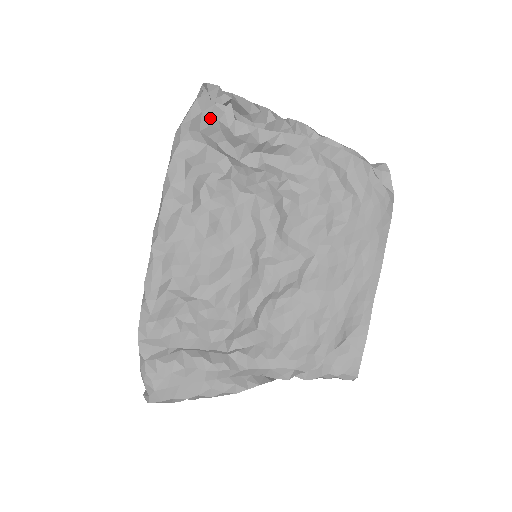
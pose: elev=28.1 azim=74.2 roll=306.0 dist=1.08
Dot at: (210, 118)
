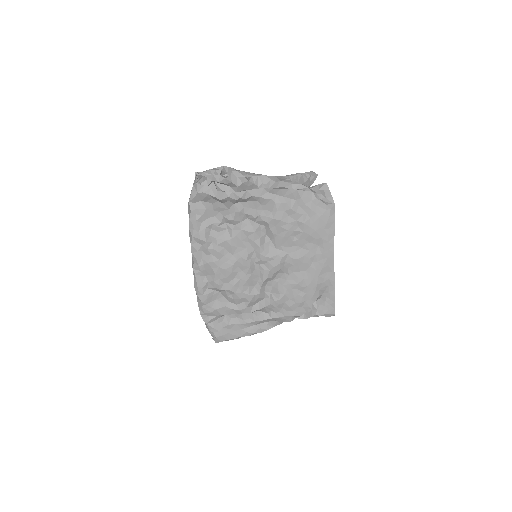
Dot at: (203, 194)
